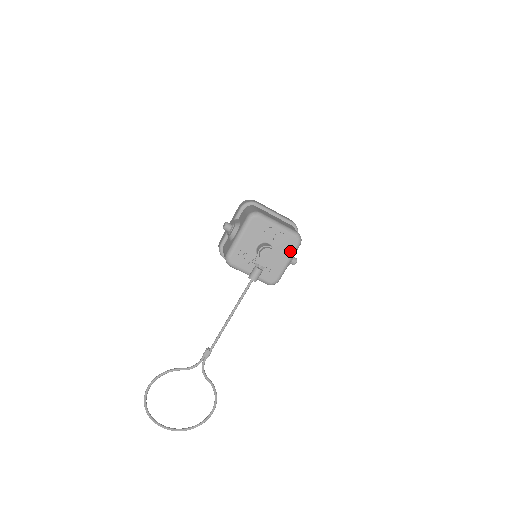
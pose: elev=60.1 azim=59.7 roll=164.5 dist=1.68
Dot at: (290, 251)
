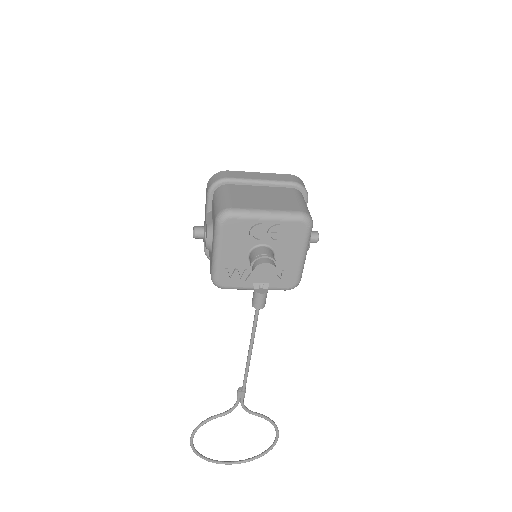
Dot at: (300, 242)
